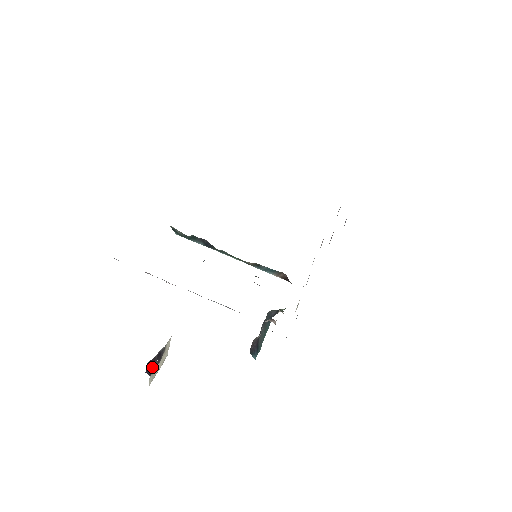
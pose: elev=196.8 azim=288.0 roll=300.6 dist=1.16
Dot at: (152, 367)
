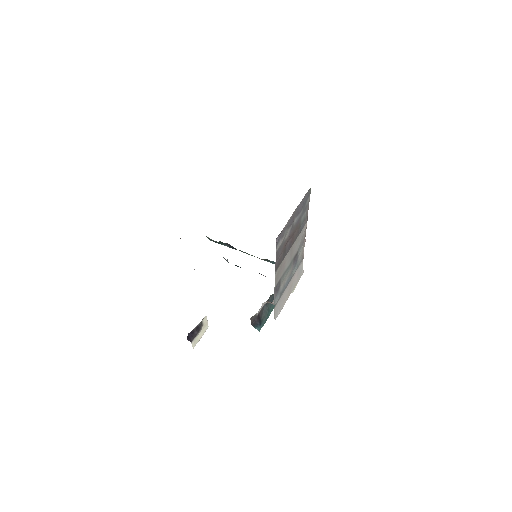
Dot at: (192, 336)
